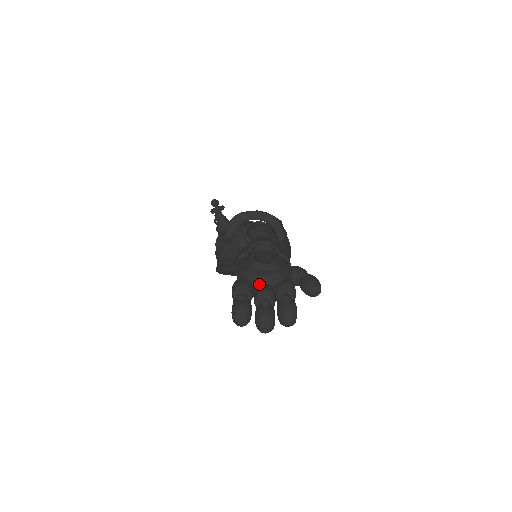
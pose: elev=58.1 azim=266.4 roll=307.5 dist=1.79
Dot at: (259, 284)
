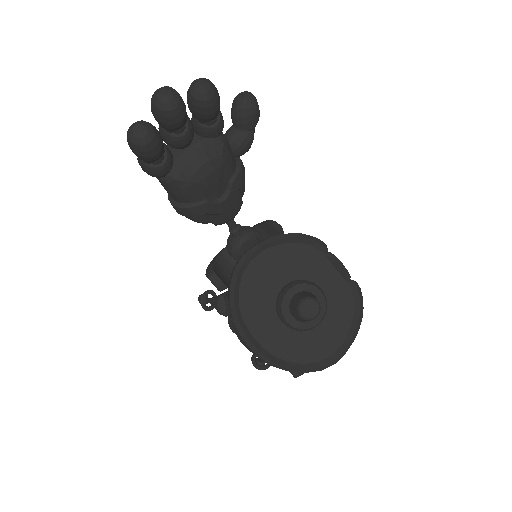
Dot at: occluded
